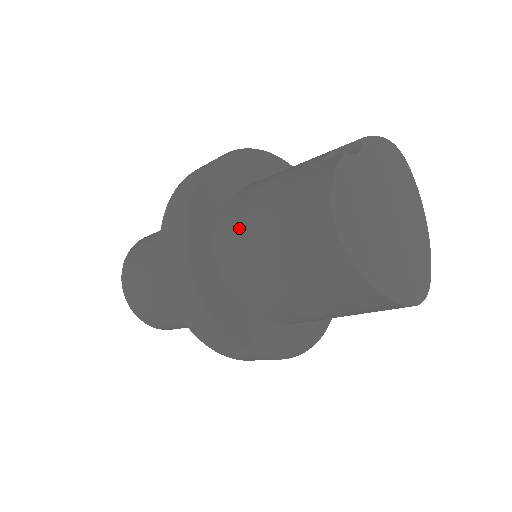
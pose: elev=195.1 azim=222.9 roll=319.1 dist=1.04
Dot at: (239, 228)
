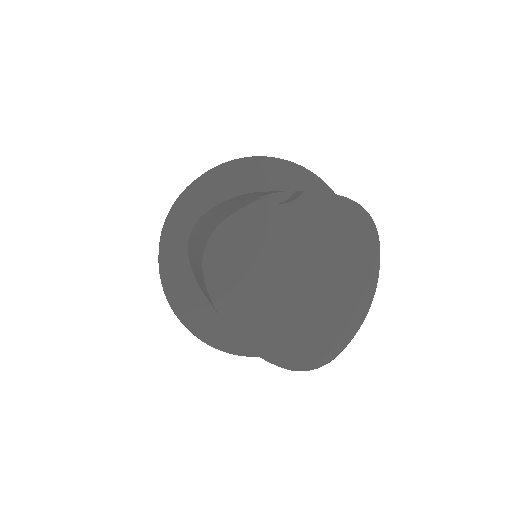
Dot at: (199, 225)
